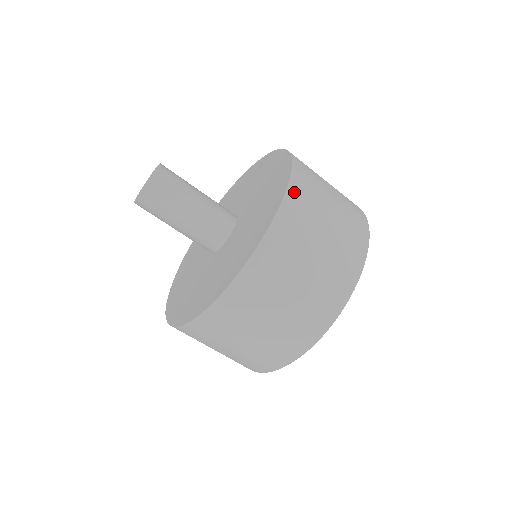
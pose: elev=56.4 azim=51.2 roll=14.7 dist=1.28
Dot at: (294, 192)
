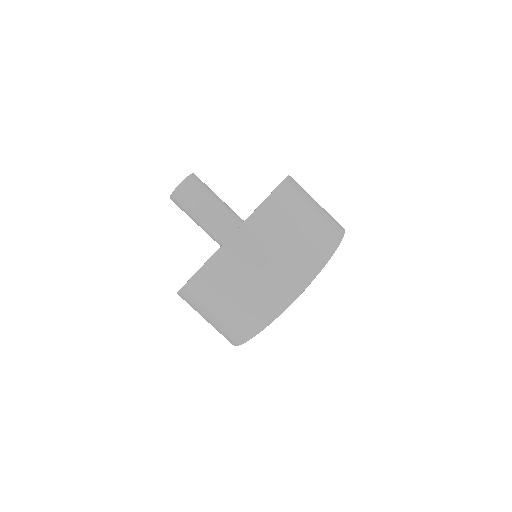
Dot at: (268, 206)
